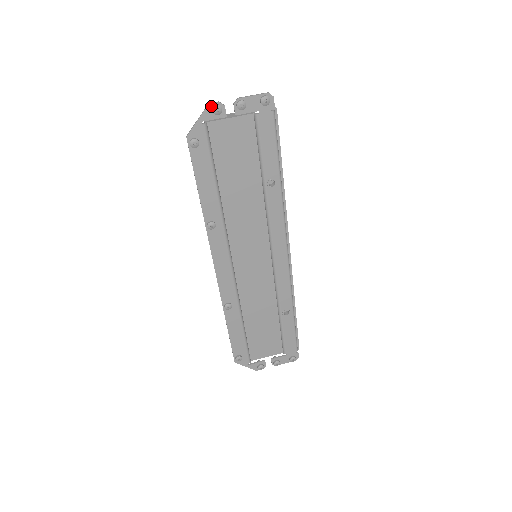
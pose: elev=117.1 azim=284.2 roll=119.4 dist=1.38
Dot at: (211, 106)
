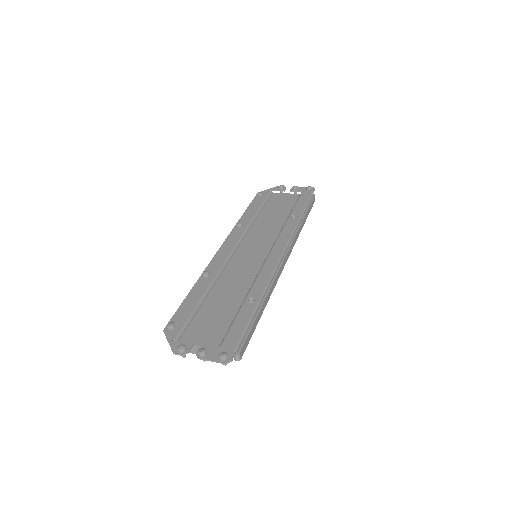
Dot at: occluded
